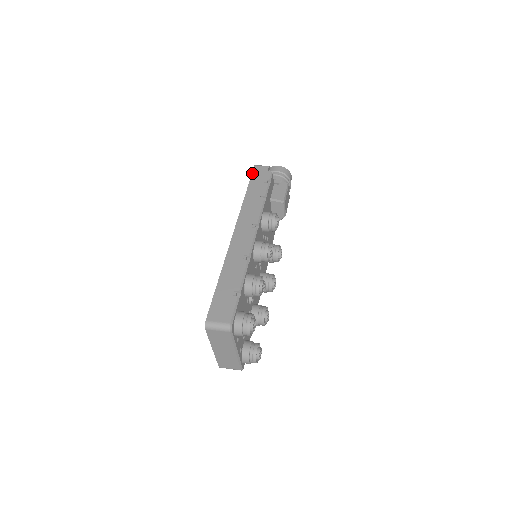
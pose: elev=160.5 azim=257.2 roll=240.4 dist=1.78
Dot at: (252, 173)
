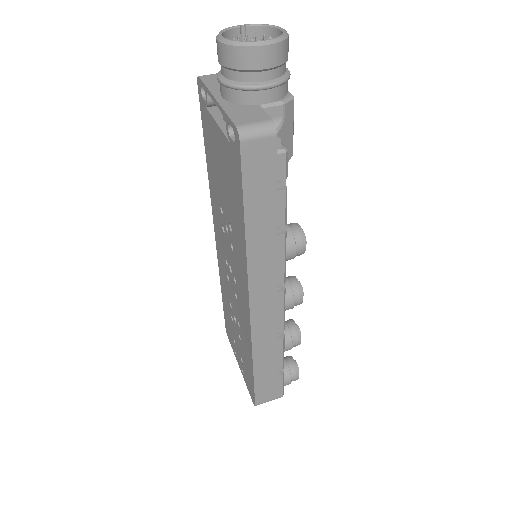
Dot at: (242, 170)
